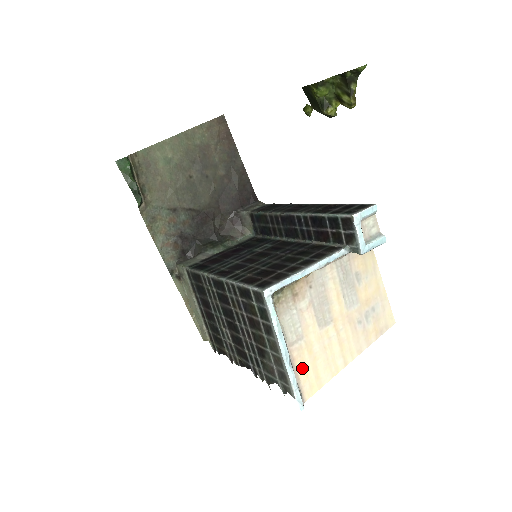
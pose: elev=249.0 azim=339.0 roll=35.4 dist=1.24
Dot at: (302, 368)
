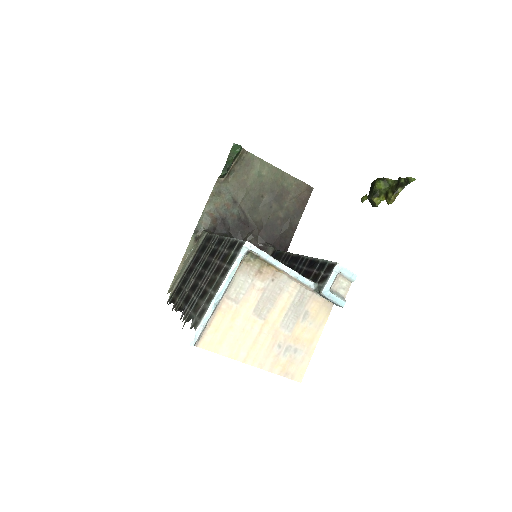
Dot at: (218, 322)
